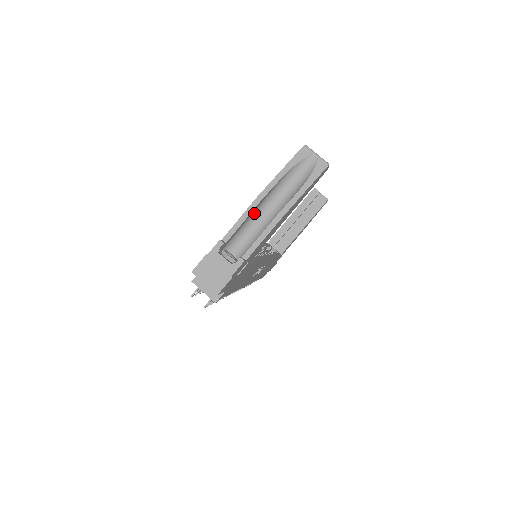
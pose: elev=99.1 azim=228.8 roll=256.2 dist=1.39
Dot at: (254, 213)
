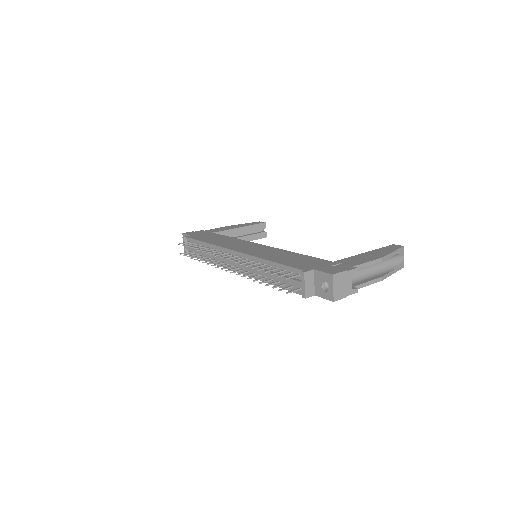
Dot at: occluded
